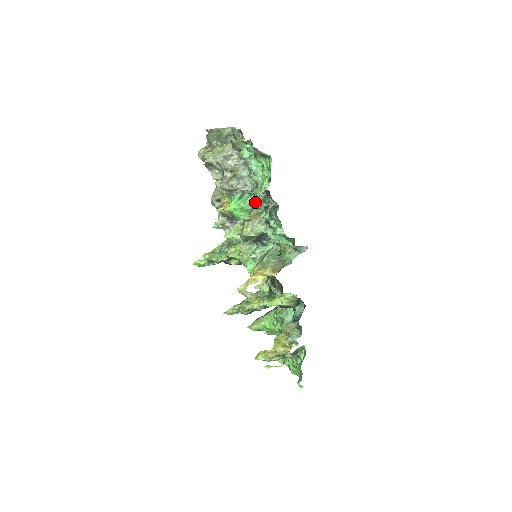
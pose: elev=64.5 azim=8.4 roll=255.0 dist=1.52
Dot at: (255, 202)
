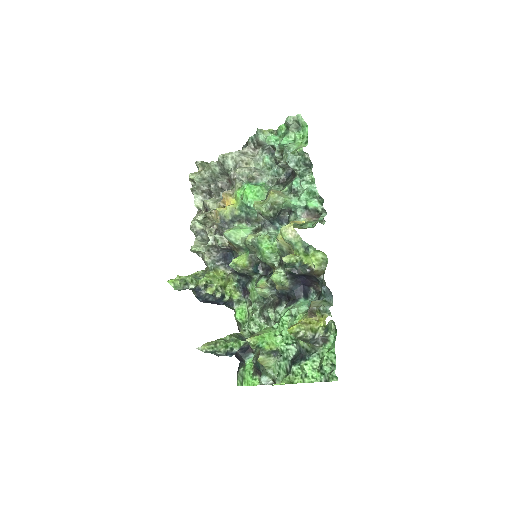
Dot at: (289, 164)
